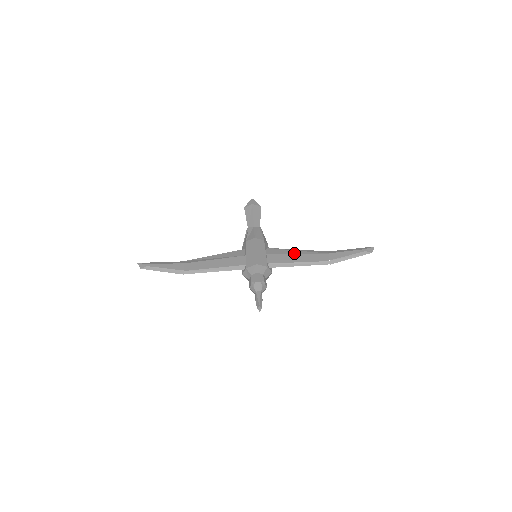
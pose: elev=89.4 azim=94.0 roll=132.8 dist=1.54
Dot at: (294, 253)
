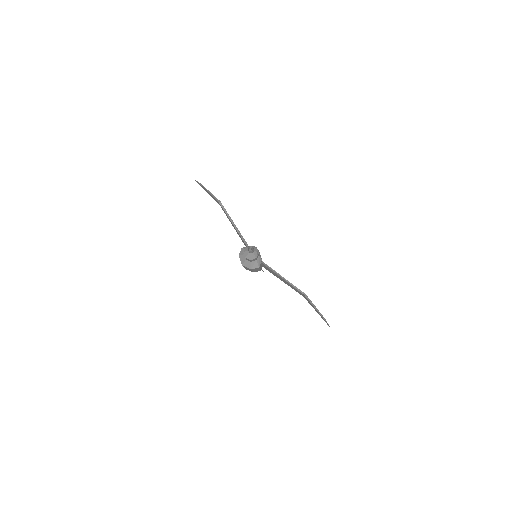
Dot at: occluded
